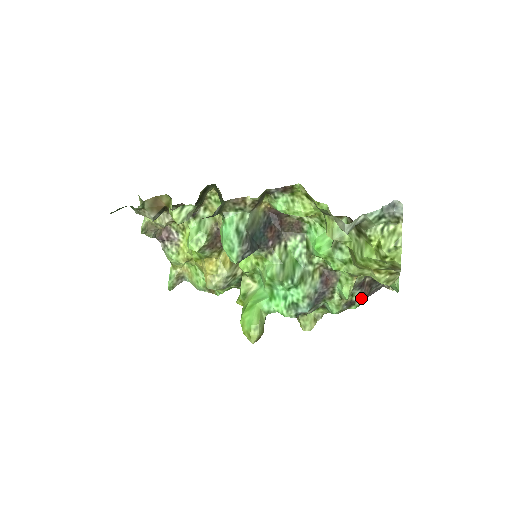
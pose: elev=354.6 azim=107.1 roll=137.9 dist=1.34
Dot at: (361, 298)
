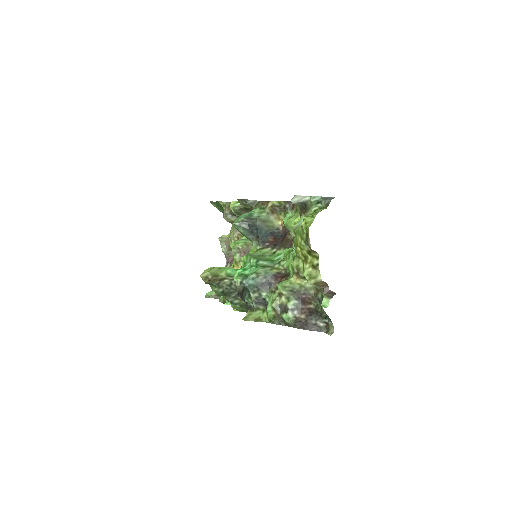
Dot at: (296, 312)
